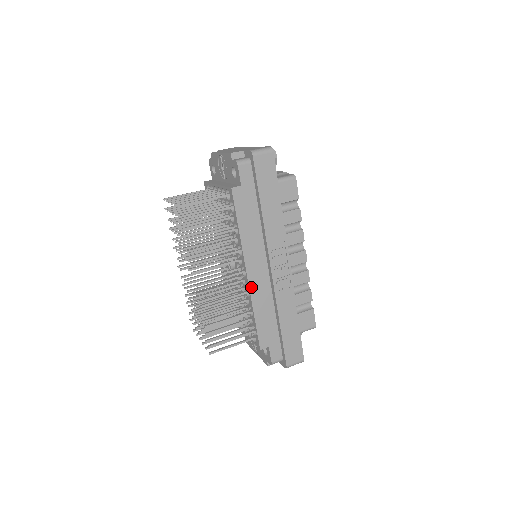
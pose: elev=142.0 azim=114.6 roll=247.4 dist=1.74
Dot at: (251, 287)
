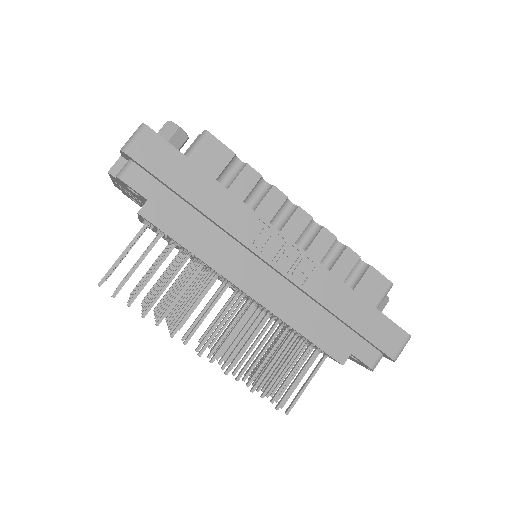
Dot at: (266, 305)
